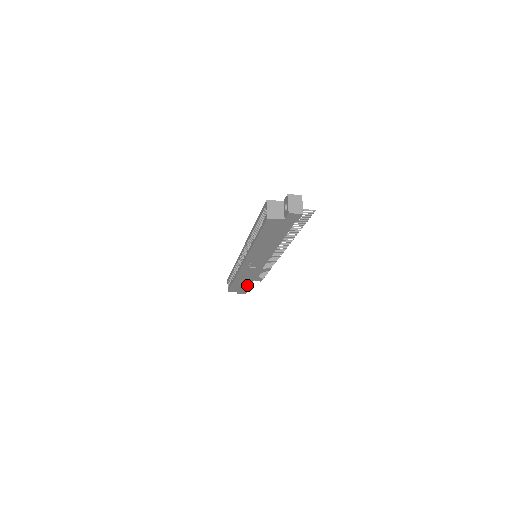
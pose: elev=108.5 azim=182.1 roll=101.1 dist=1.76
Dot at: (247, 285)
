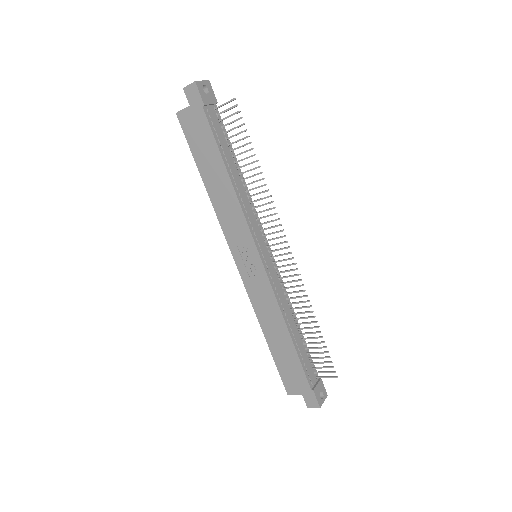
Dot at: (295, 360)
